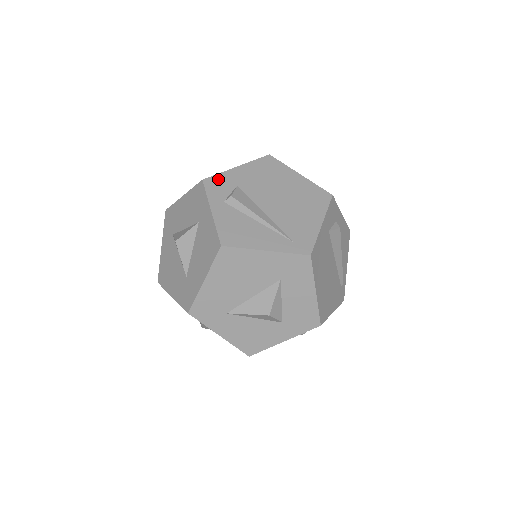
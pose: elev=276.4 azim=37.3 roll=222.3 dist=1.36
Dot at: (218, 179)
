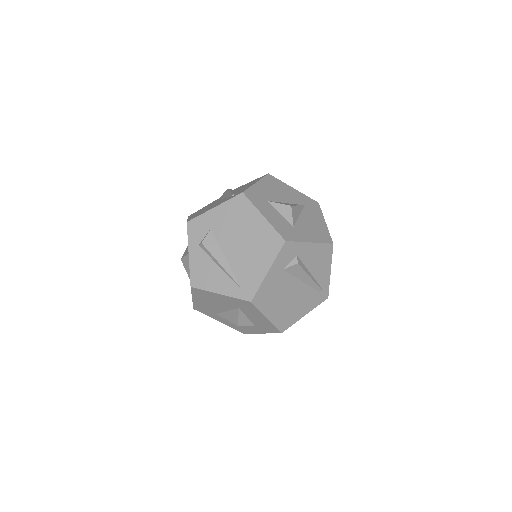
Dot at: (198, 222)
